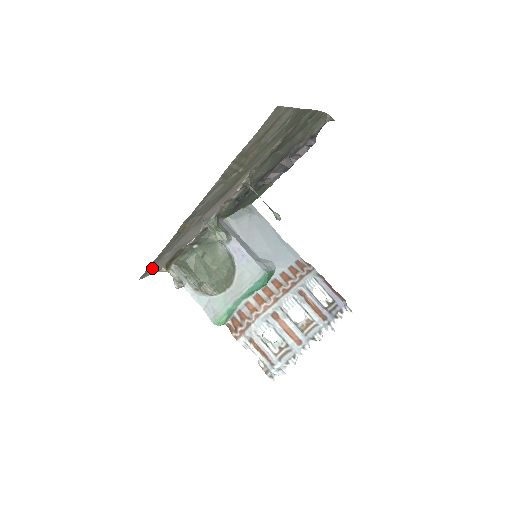
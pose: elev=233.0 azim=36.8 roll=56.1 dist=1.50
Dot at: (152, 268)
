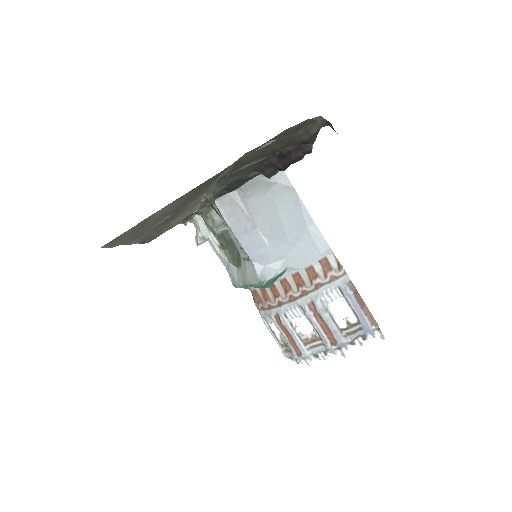
Dot at: (158, 235)
